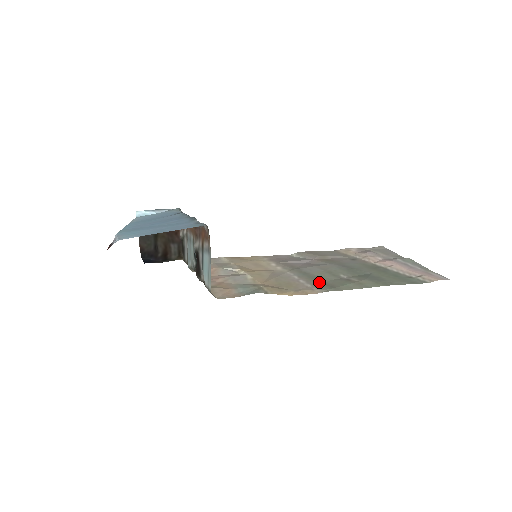
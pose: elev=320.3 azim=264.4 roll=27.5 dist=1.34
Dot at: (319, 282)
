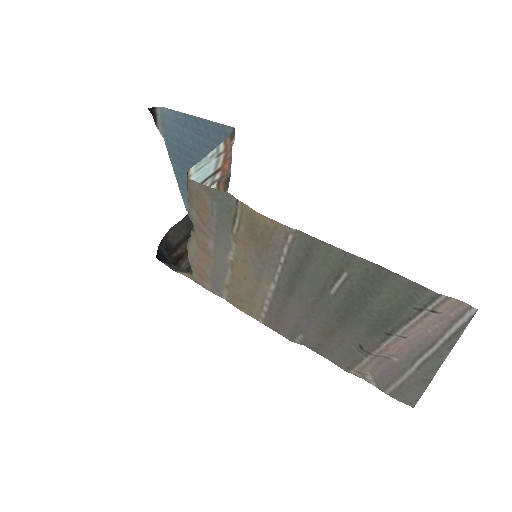
Dot at: (300, 263)
